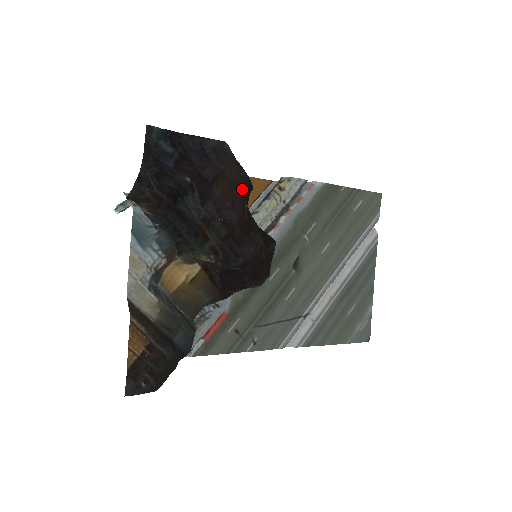
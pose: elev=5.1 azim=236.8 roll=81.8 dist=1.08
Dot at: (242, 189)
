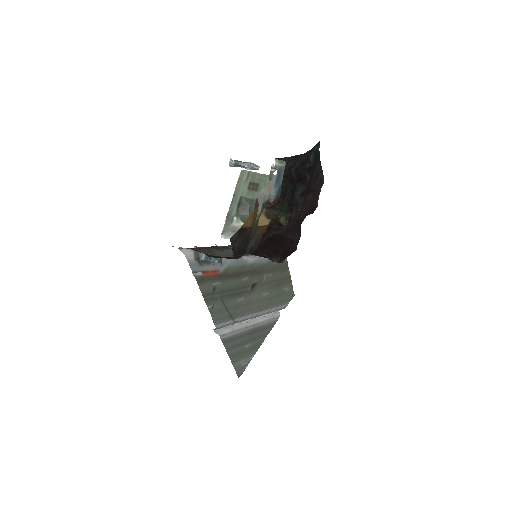
Dot at: (314, 208)
